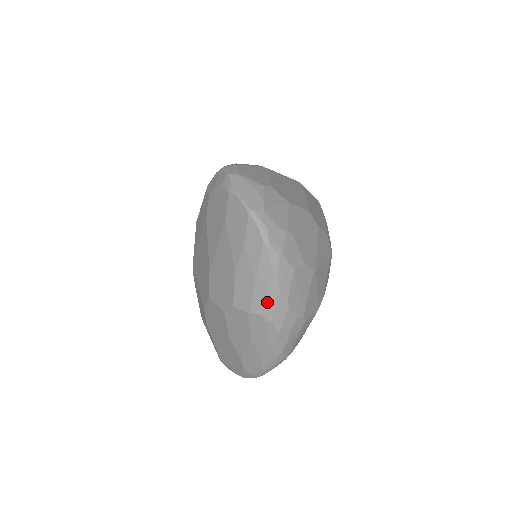
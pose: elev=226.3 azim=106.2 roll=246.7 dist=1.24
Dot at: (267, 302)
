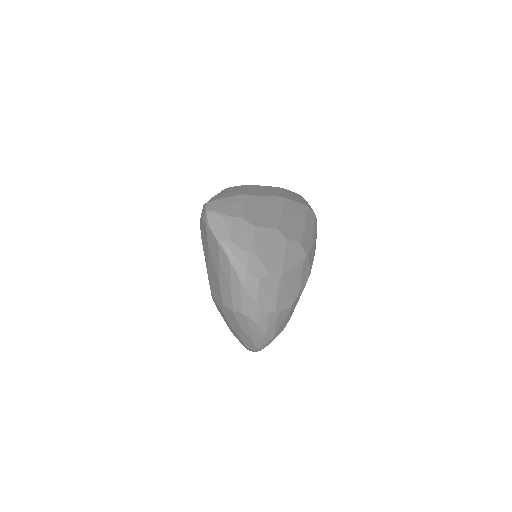
Dot at: (242, 304)
